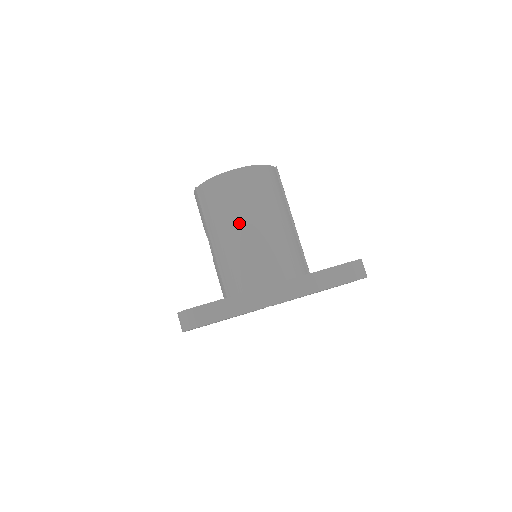
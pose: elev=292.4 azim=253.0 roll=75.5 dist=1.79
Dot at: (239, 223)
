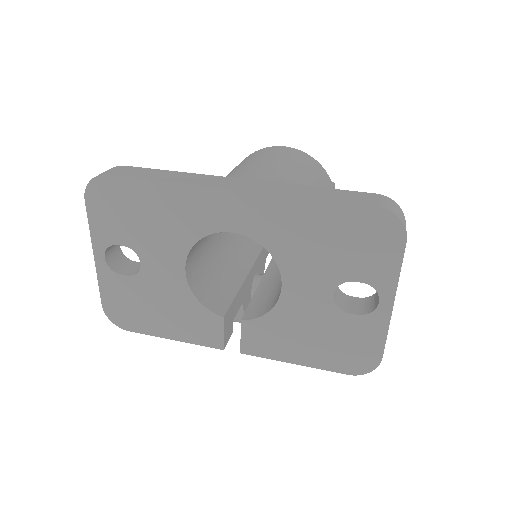
Dot at: (251, 164)
